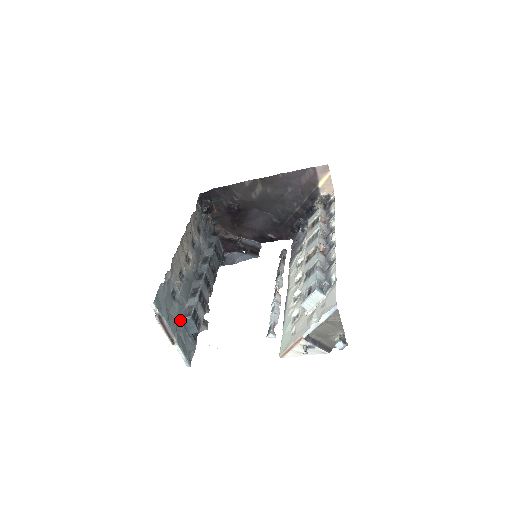
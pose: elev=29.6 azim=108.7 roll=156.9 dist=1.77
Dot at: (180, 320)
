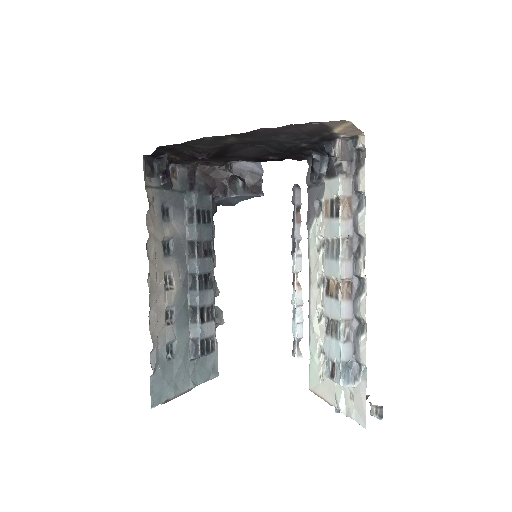
Dot at: (189, 361)
